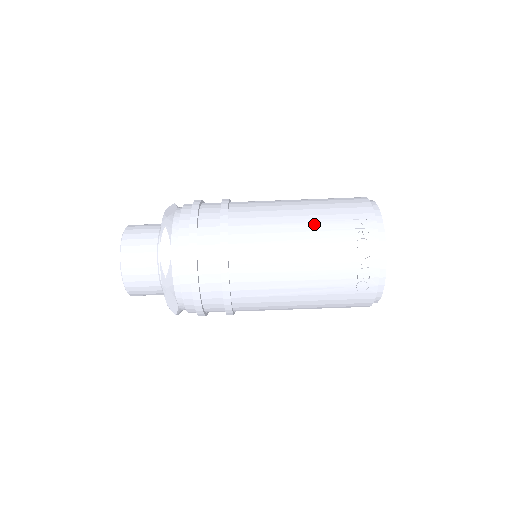
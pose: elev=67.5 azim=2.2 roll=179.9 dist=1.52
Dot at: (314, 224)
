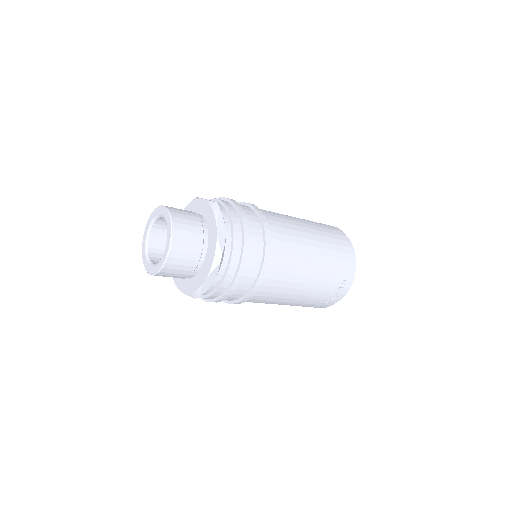
Dot at: (318, 279)
